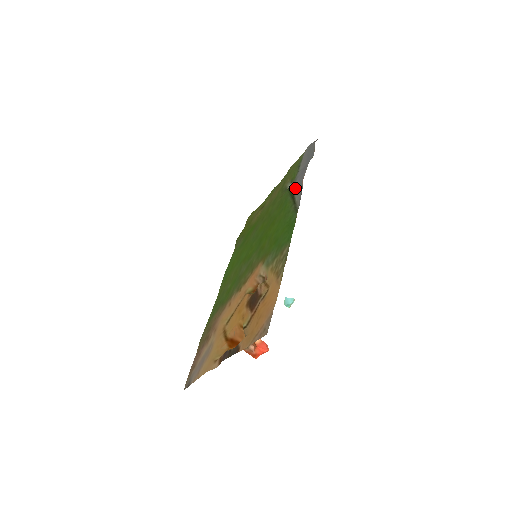
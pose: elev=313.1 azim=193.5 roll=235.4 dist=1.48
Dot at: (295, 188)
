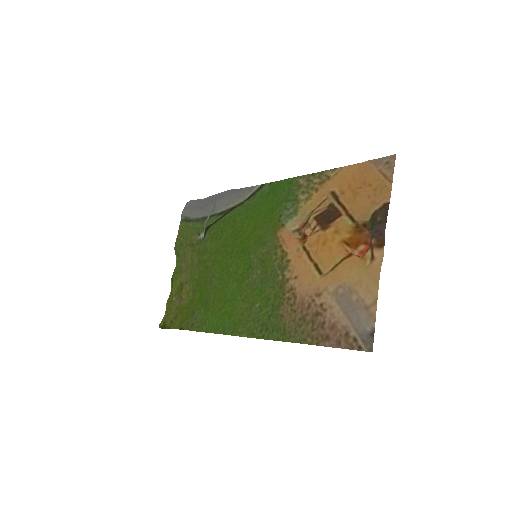
Dot at: (224, 207)
